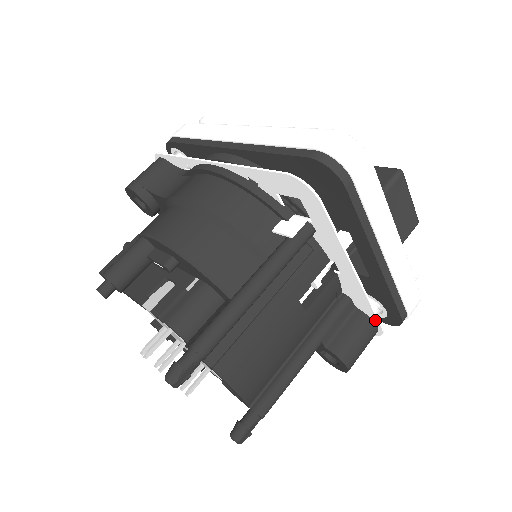
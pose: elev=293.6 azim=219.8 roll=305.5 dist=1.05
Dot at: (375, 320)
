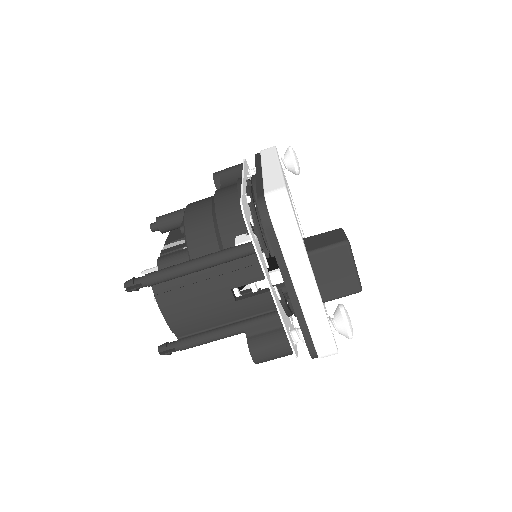
Dot at: (289, 341)
